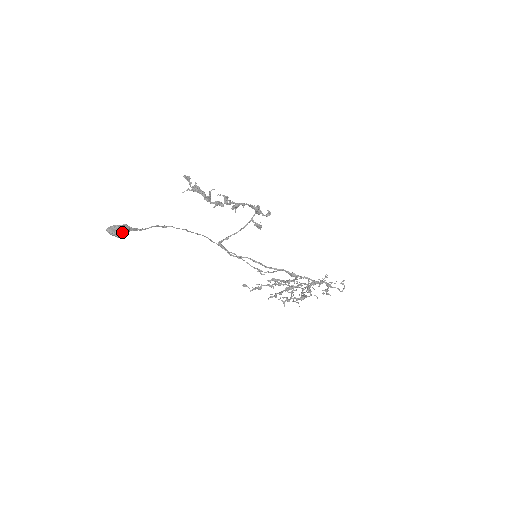
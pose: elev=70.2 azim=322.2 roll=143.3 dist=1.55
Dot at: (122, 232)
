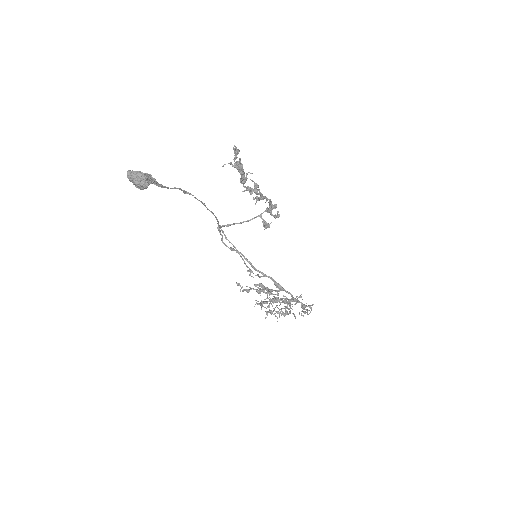
Dot at: (147, 183)
